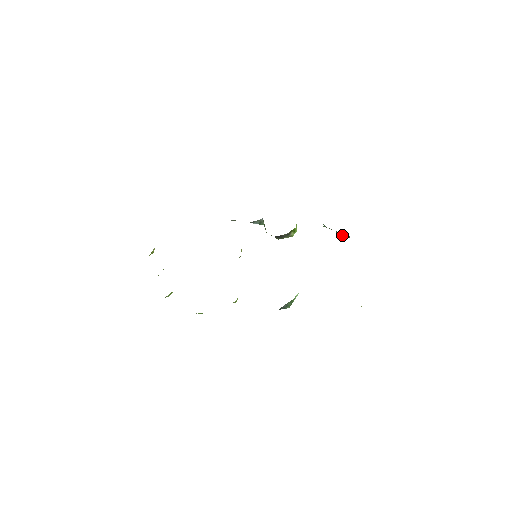
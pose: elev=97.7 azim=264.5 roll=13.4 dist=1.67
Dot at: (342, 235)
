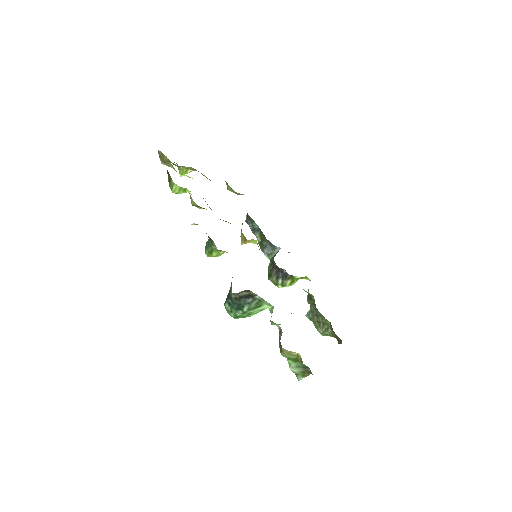
Dot at: (323, 324)
